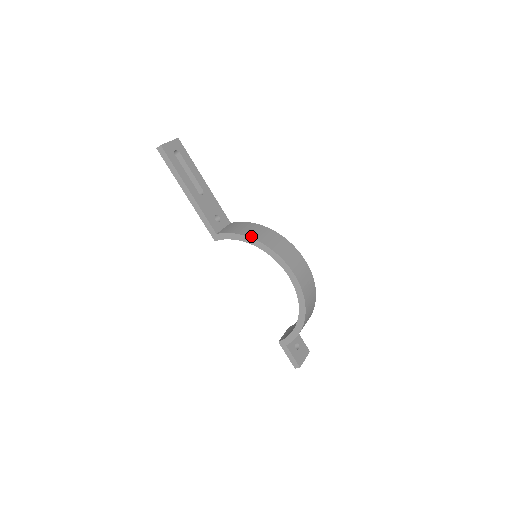
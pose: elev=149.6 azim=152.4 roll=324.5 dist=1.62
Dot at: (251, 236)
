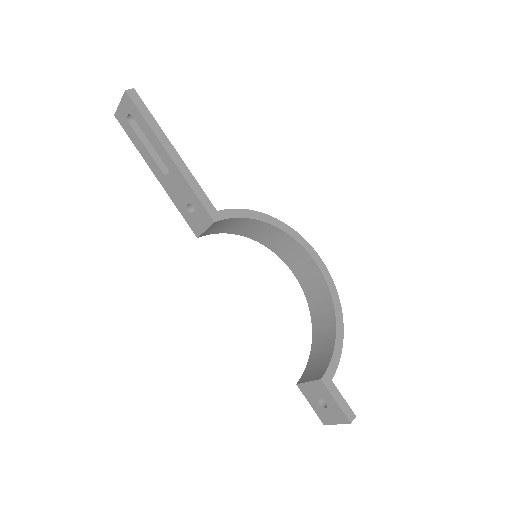
Dot at: (262, 214)
